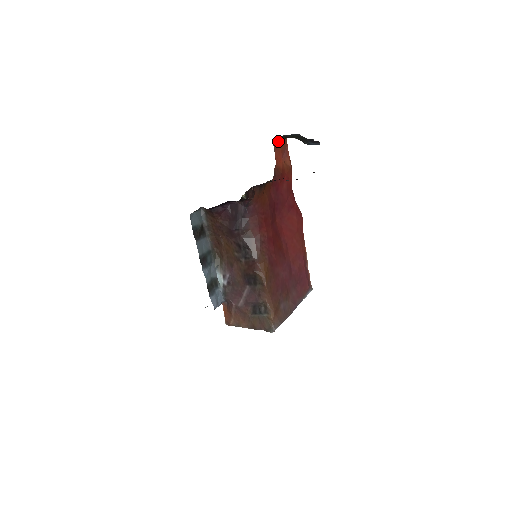
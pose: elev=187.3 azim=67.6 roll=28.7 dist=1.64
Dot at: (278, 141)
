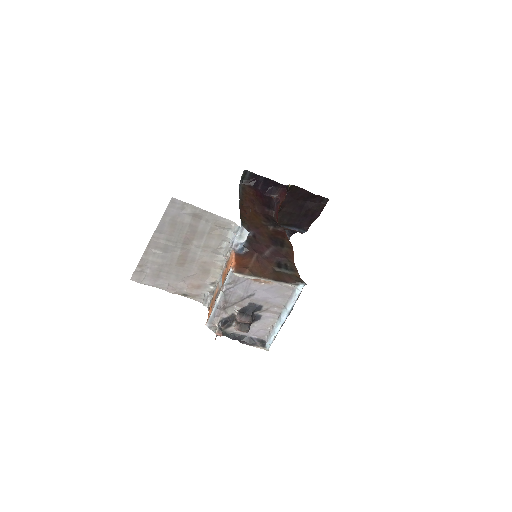
Dot at: occluded
